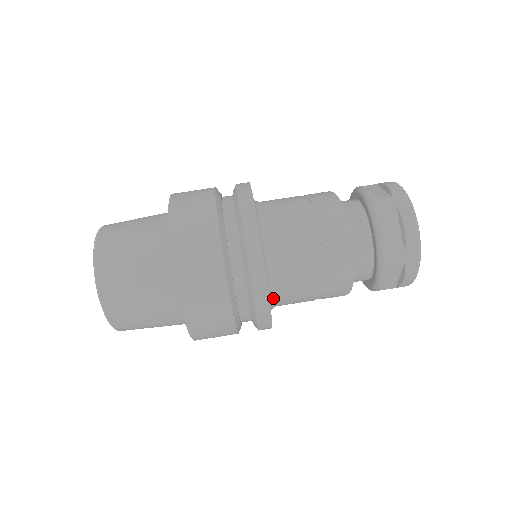
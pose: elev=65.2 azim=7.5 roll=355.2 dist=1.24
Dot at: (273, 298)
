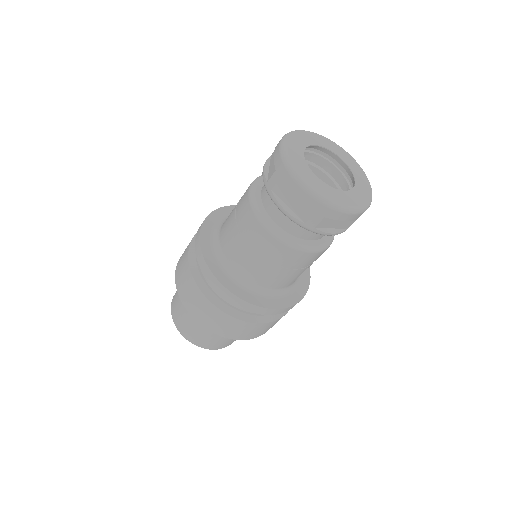
Dot at: (274, 291)
